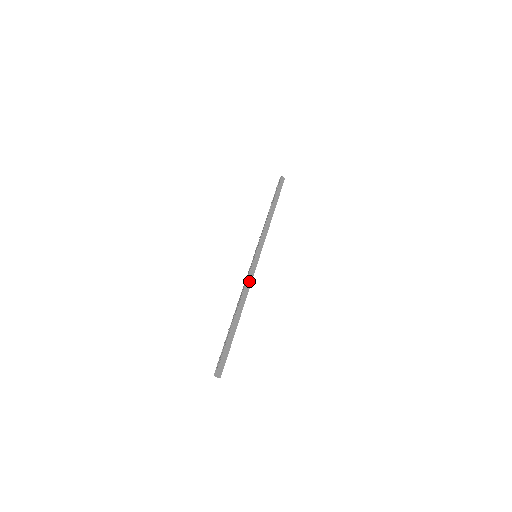
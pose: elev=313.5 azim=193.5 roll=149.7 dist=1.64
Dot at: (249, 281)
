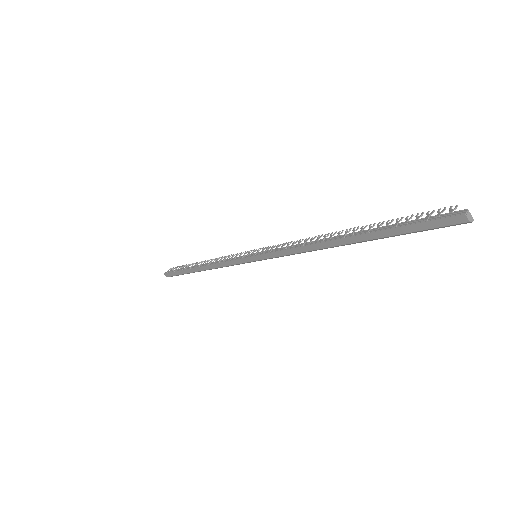
Dot at: occluded
